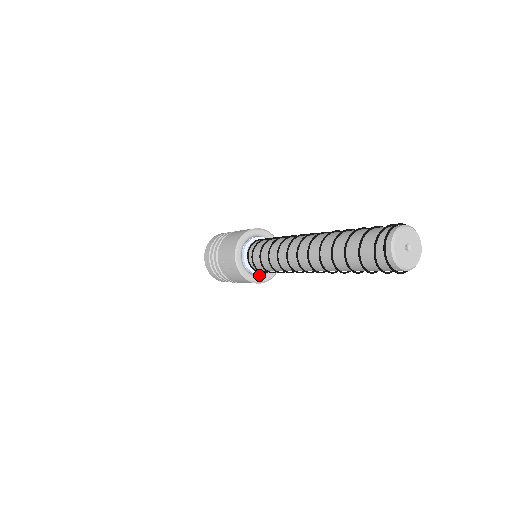
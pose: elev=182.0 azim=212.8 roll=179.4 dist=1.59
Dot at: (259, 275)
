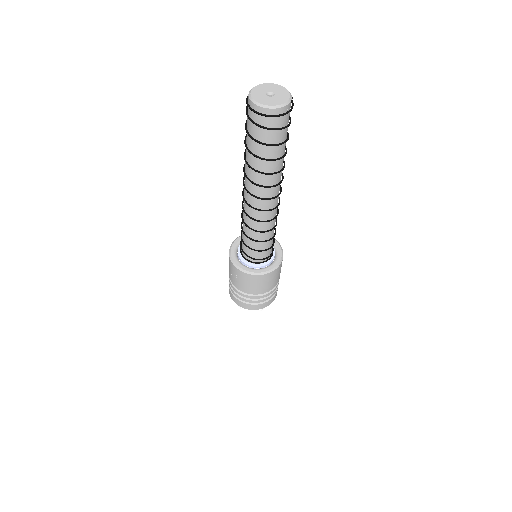
Dot at: (264, 268)
